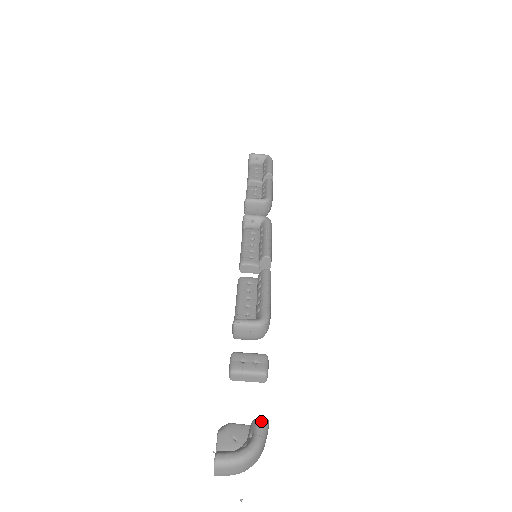
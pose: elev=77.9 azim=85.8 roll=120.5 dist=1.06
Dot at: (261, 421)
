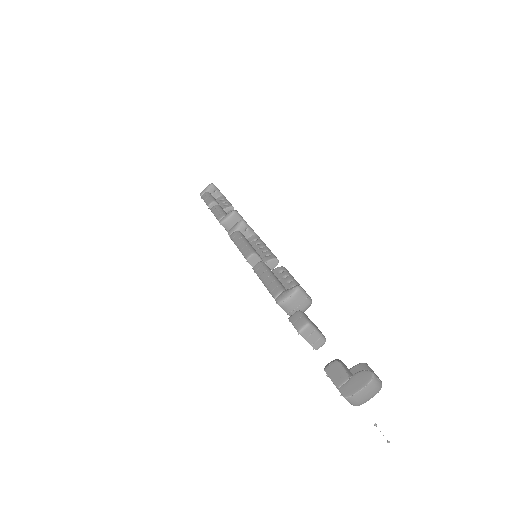
Dot at: occluded
